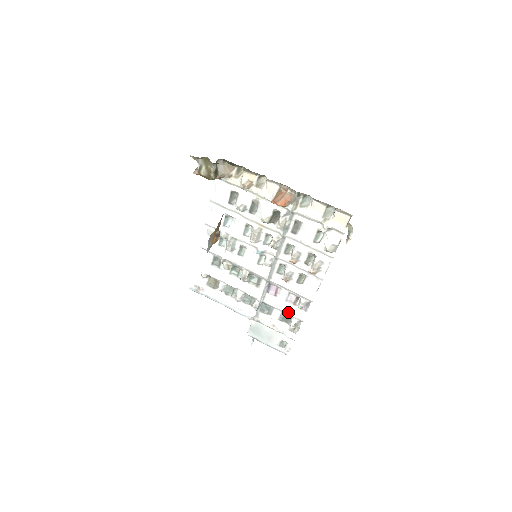
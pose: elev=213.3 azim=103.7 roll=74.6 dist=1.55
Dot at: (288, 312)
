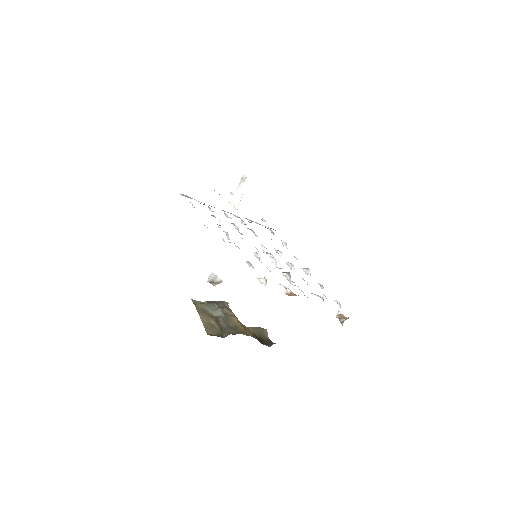
Dot at: occluded
